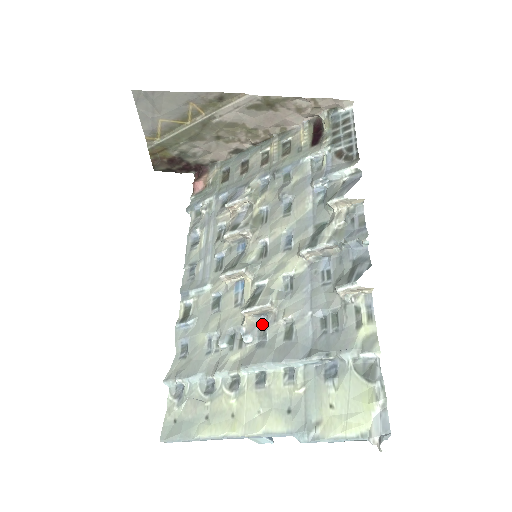
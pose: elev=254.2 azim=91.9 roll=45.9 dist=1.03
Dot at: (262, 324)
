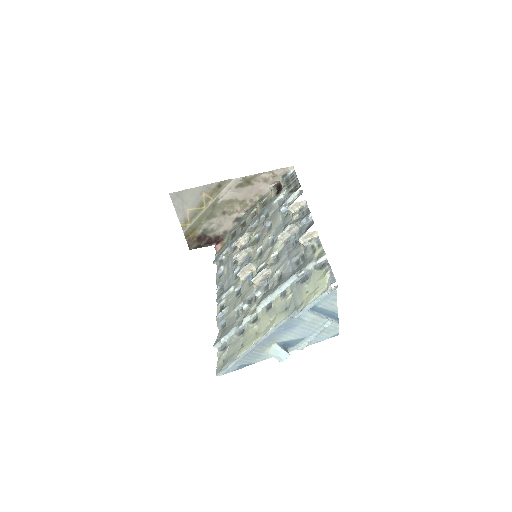
Dot at: (265, 284)
